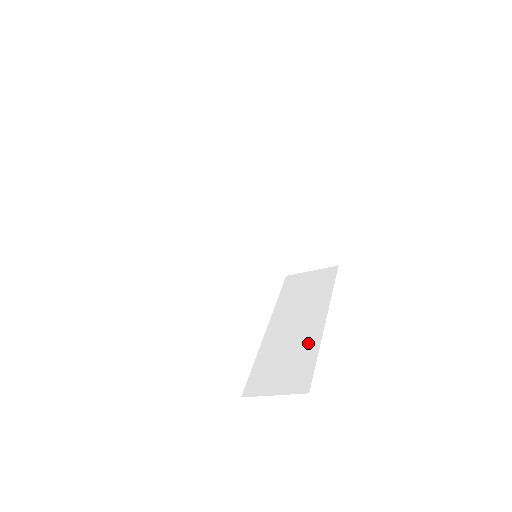
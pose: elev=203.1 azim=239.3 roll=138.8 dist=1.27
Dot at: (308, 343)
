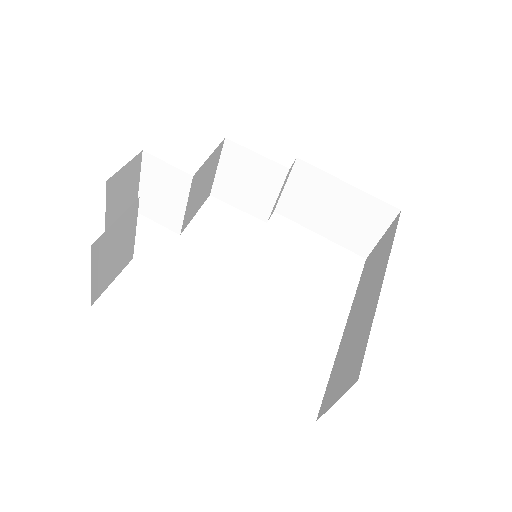
Dot at: (367, 319)
